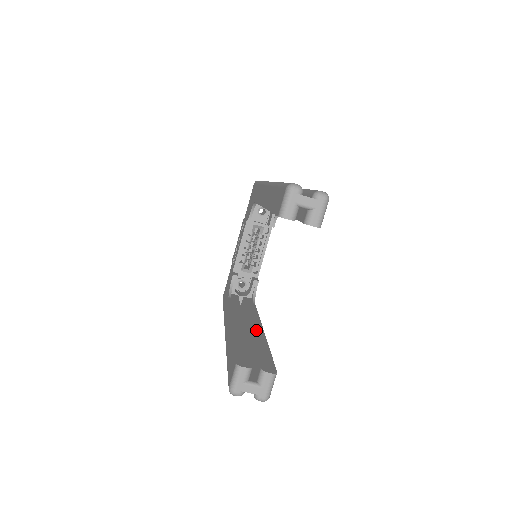
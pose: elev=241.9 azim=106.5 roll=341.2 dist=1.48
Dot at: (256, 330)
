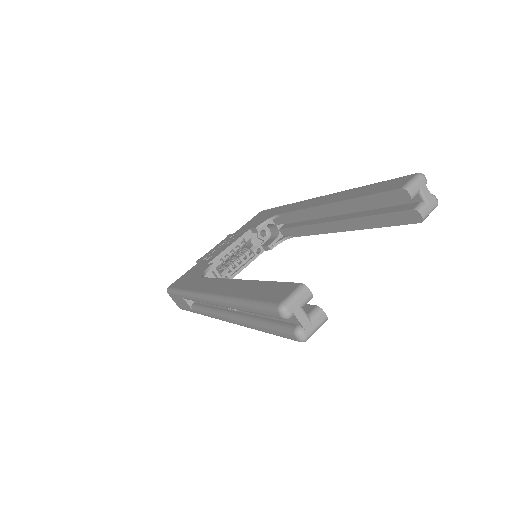
Dot at: occluded
